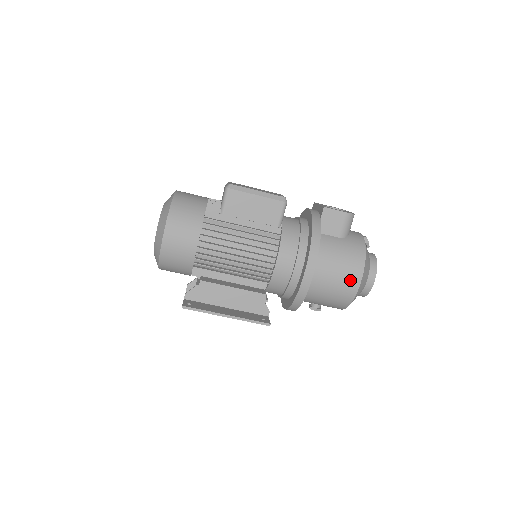
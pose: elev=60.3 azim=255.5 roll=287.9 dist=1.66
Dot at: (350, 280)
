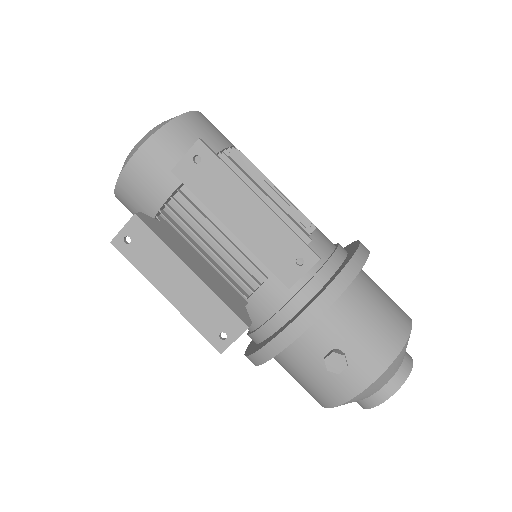
Dot at: (399, 308)
